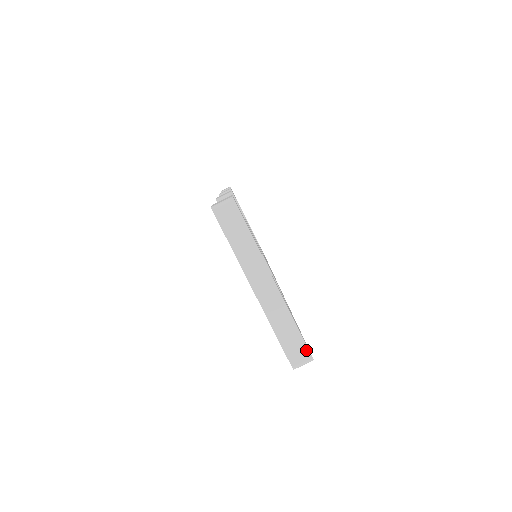
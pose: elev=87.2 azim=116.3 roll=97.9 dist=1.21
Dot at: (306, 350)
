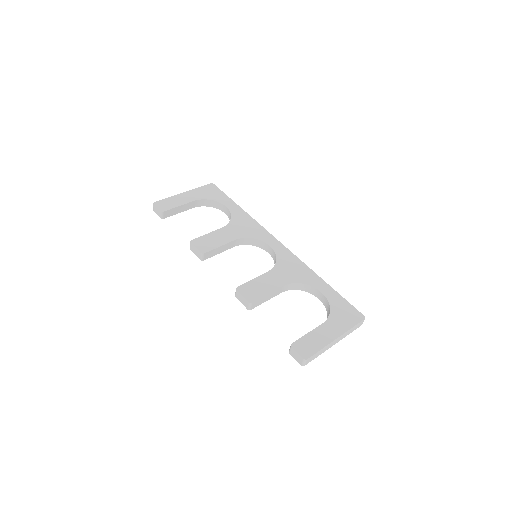
Dot at: (361, 322)
